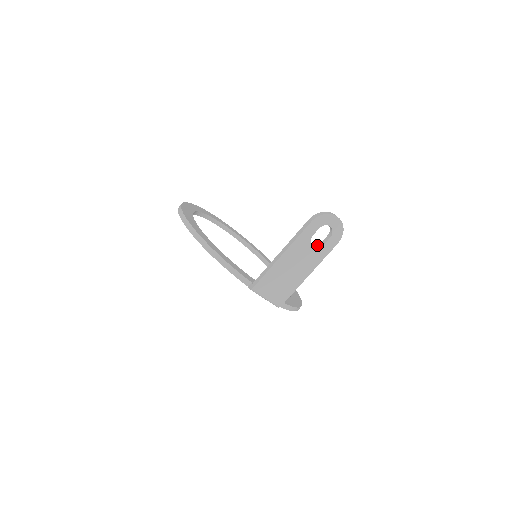
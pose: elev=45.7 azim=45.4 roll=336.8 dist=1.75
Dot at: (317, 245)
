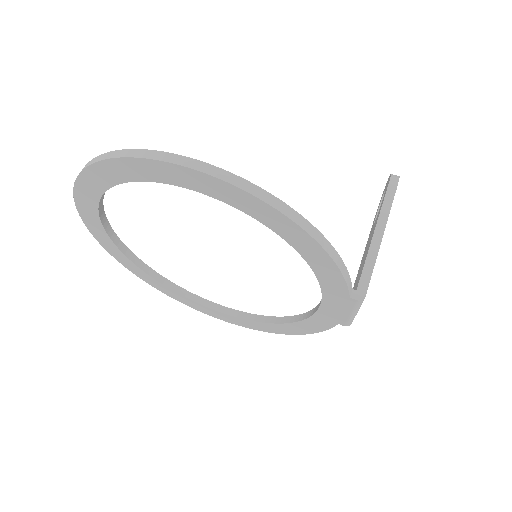
Dot at: occluded
